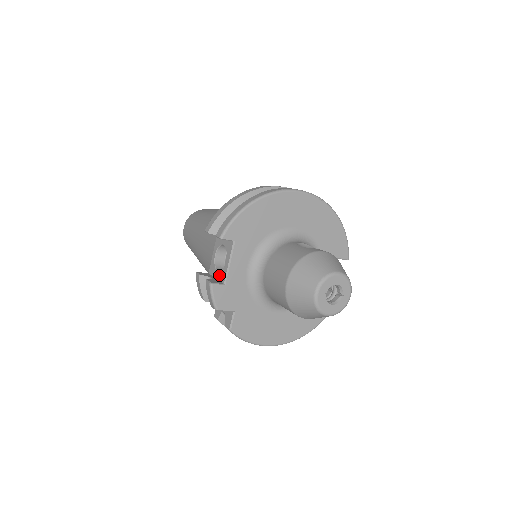
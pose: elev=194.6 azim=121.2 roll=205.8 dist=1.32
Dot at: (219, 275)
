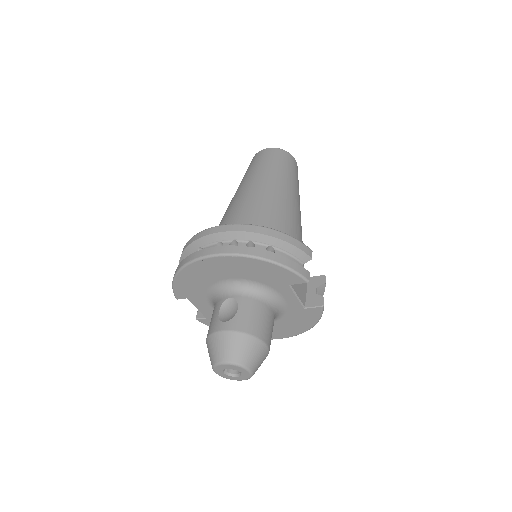
Dot at: occluded
